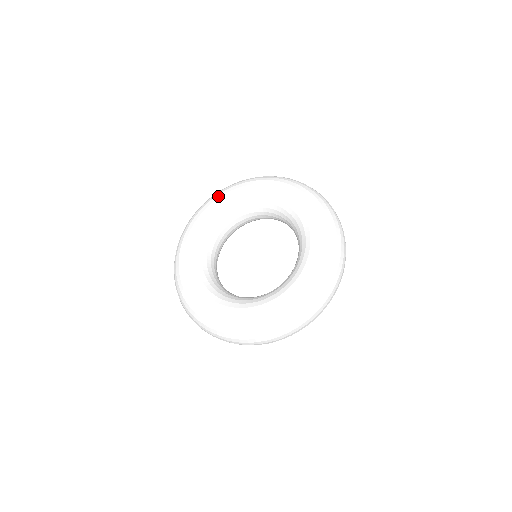
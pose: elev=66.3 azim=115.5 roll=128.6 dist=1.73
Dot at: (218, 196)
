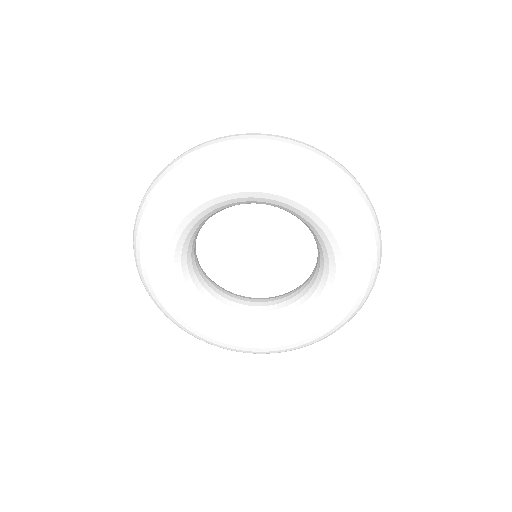
Dot at: (208, 180)
